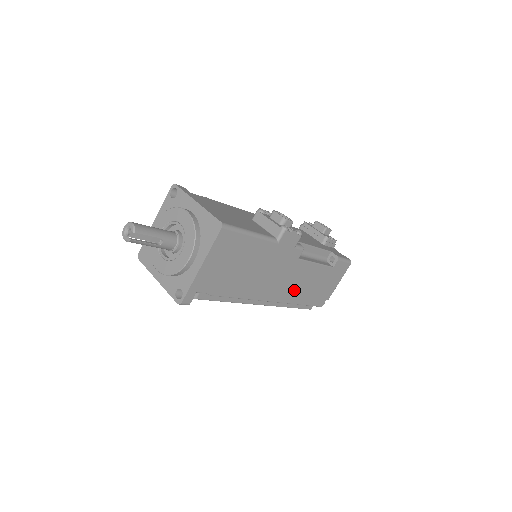
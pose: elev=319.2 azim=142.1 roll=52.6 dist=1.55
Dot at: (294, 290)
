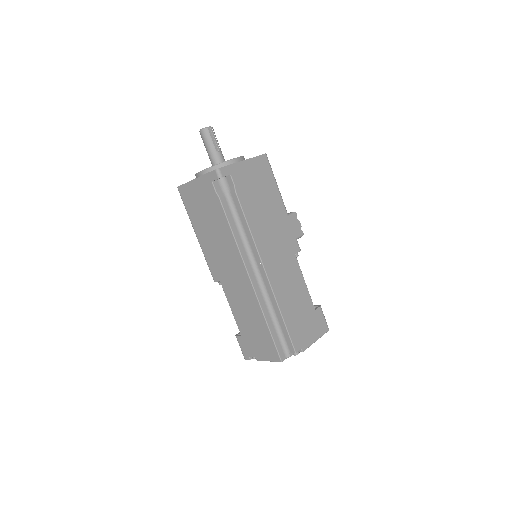
Dot at: (283, 286)
